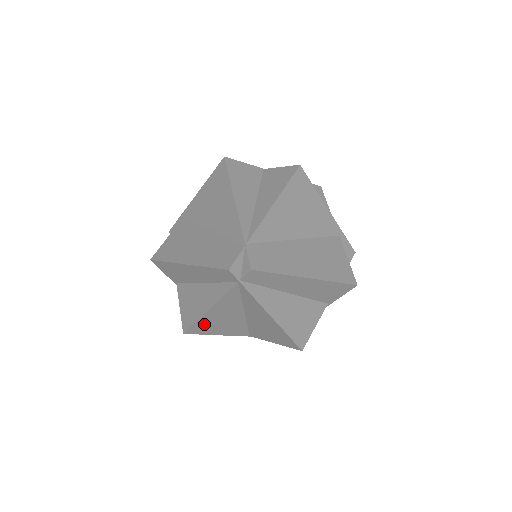
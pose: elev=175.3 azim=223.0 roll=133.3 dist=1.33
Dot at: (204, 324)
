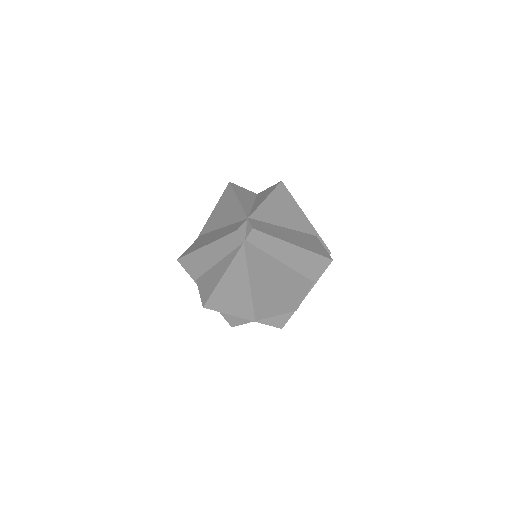
Dot at: (219, 296)
